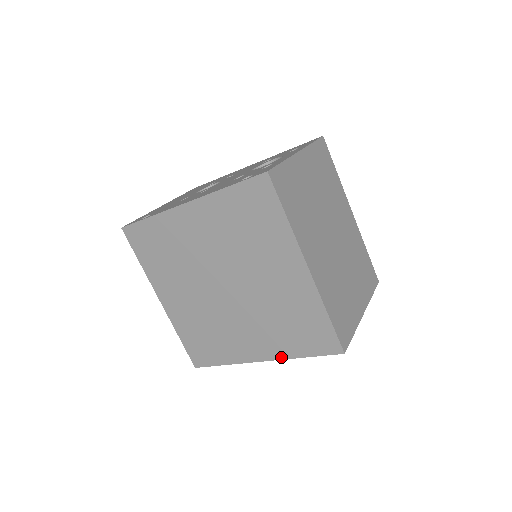
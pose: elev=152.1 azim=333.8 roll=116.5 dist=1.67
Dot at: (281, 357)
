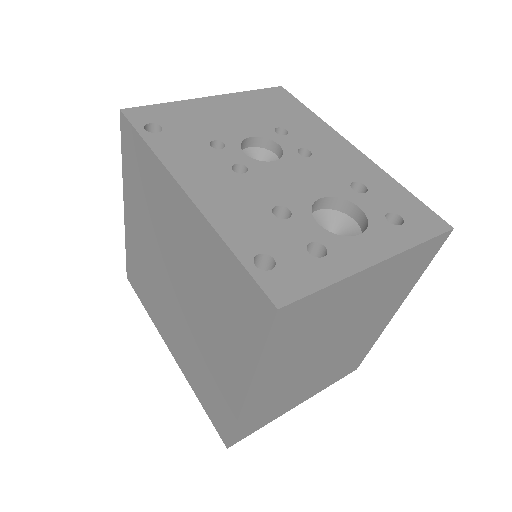
Dot at: (185, 375)
